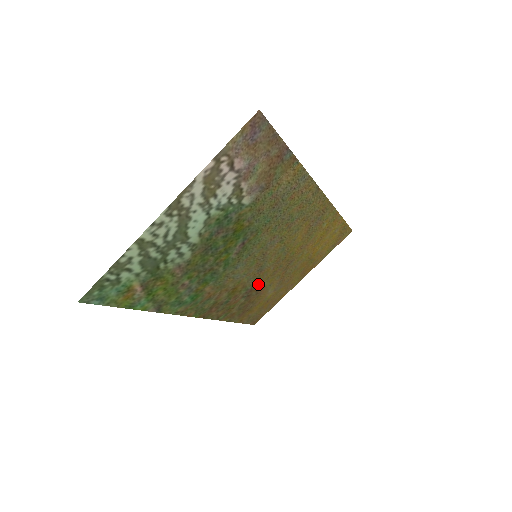
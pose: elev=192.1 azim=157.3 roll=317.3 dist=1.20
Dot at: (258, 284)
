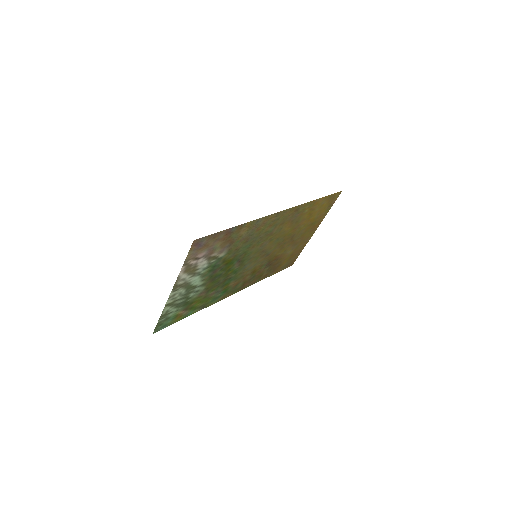
Dot at: (273, 258)
